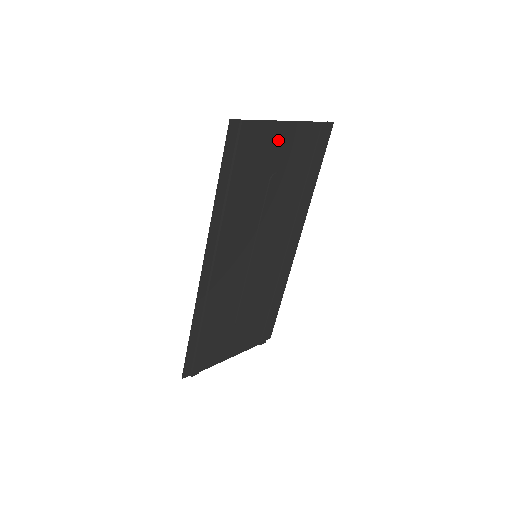
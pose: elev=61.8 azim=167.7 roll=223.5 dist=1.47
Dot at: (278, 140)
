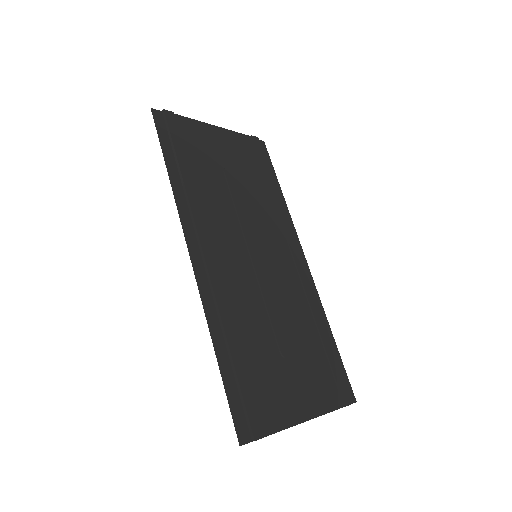
Dot at: (212, 139)
